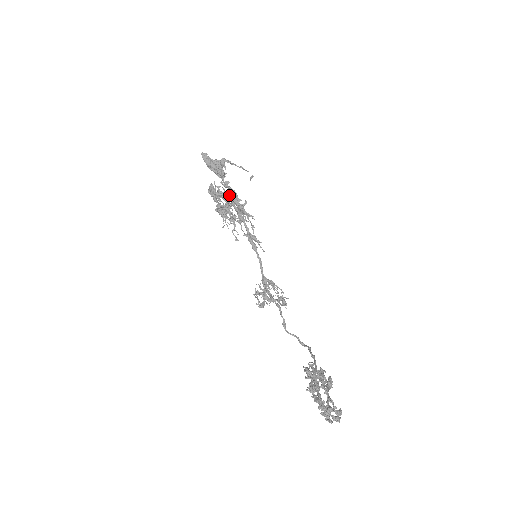
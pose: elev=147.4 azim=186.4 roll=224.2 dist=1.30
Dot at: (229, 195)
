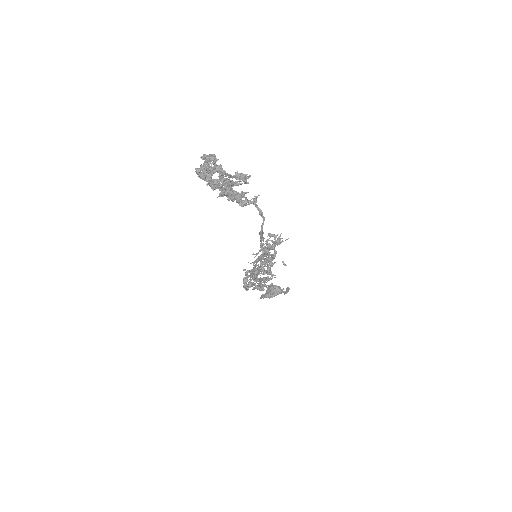
Dot at: occluded
